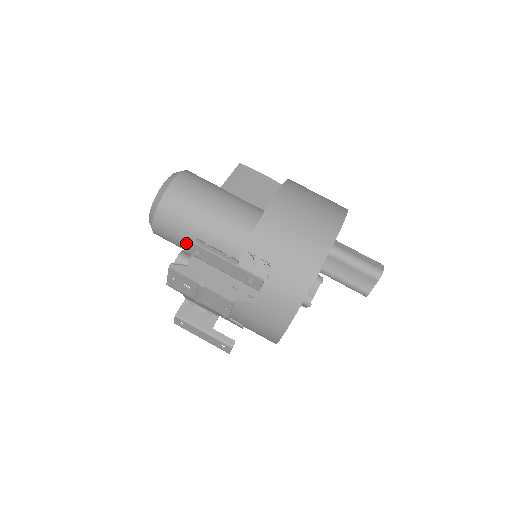
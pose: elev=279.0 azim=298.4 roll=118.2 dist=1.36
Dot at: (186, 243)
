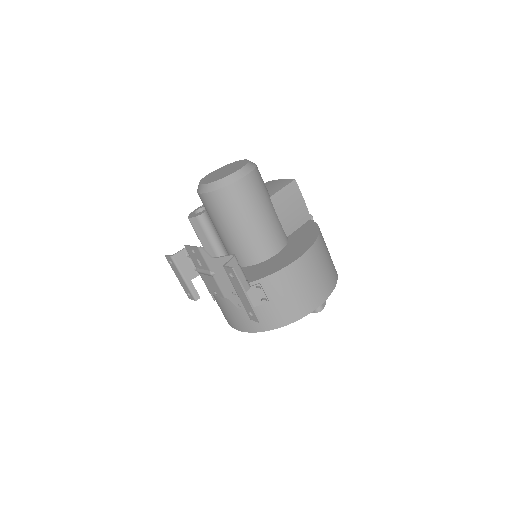
Dot at: (218, 224)
